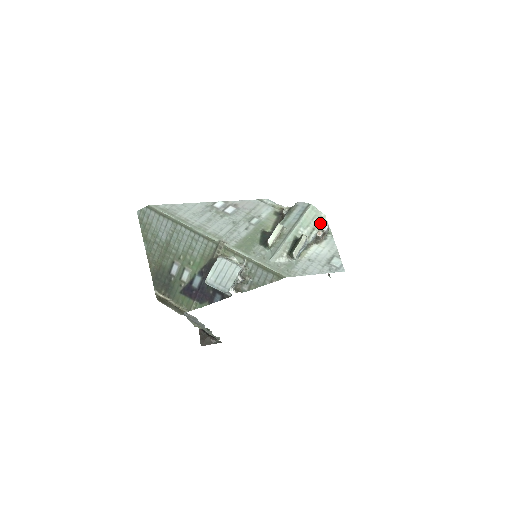
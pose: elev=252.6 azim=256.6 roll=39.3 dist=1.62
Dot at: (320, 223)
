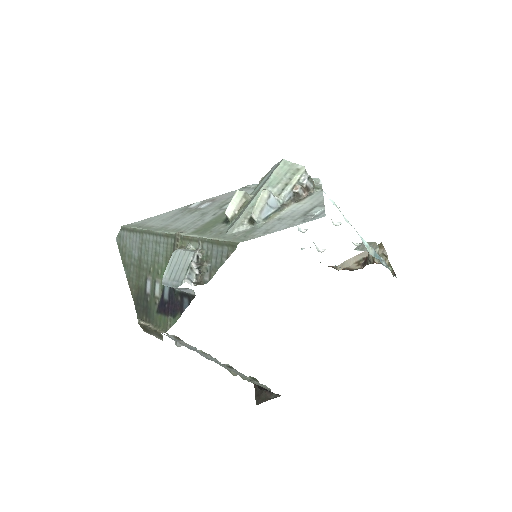
Dot at: (296, 176)
